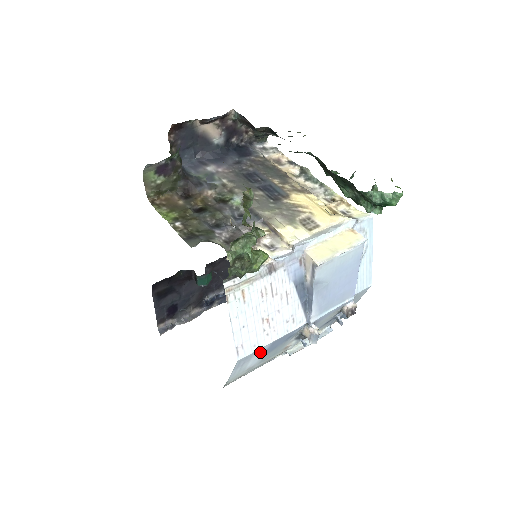
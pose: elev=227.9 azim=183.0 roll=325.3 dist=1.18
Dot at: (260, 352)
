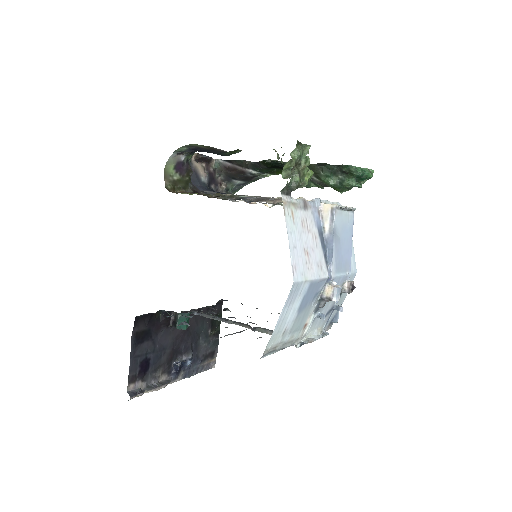
Dot at: (301, 294)
